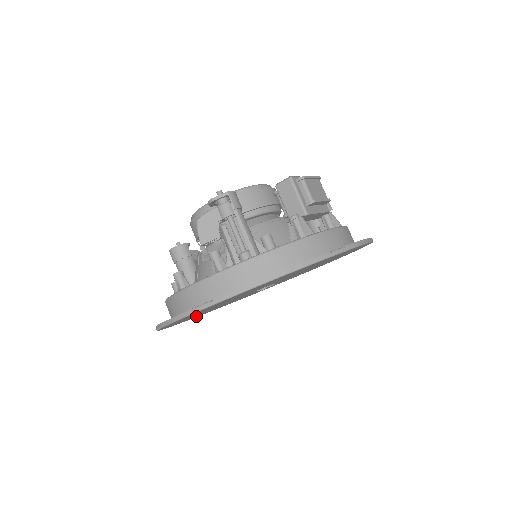
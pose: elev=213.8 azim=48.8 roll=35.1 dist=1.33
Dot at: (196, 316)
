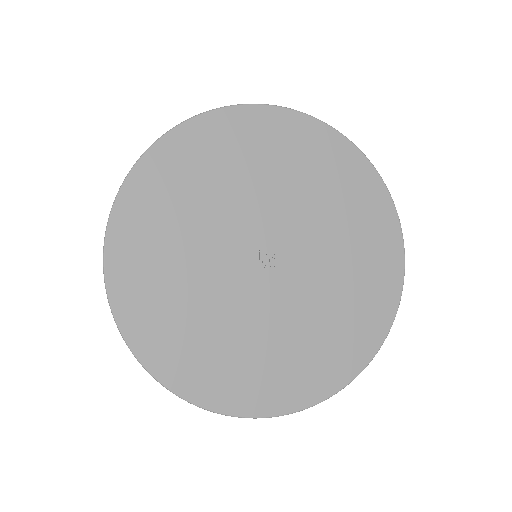
Dot at: (259, 387)
